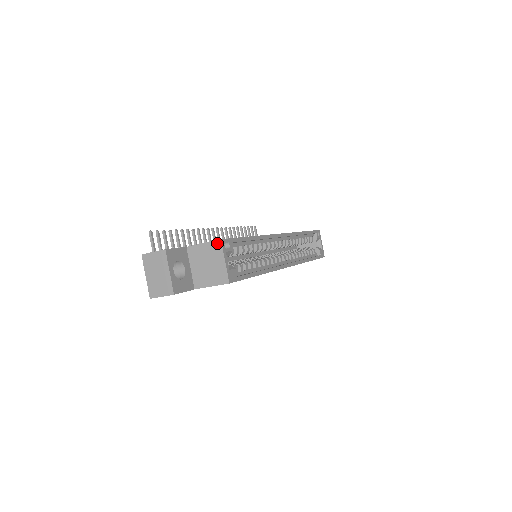
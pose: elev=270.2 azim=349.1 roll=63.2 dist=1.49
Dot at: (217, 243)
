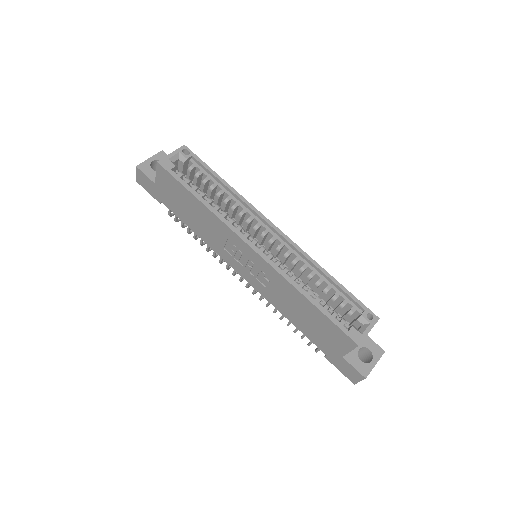
Dot at: (182, 148)
